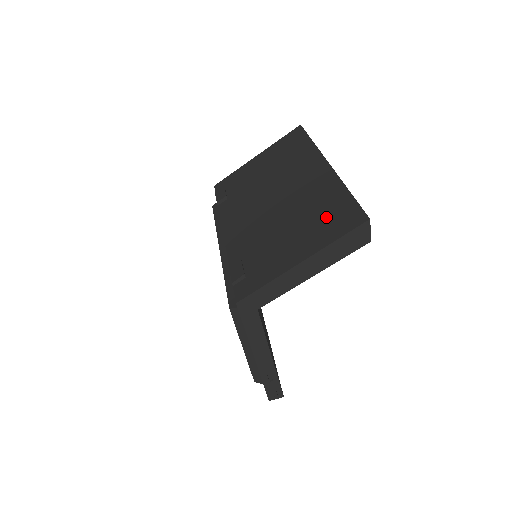
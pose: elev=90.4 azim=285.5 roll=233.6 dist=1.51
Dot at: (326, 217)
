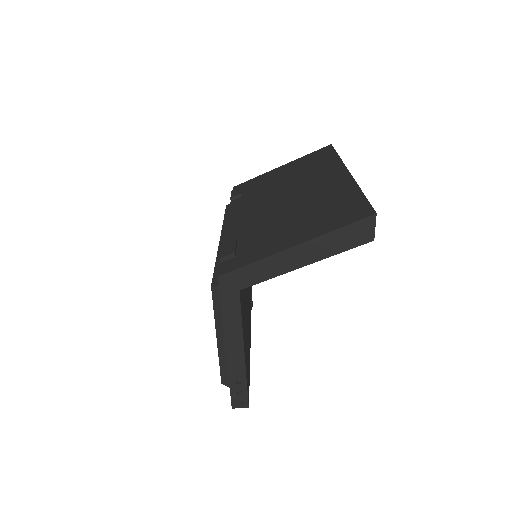
Dot at: (332, 211)
